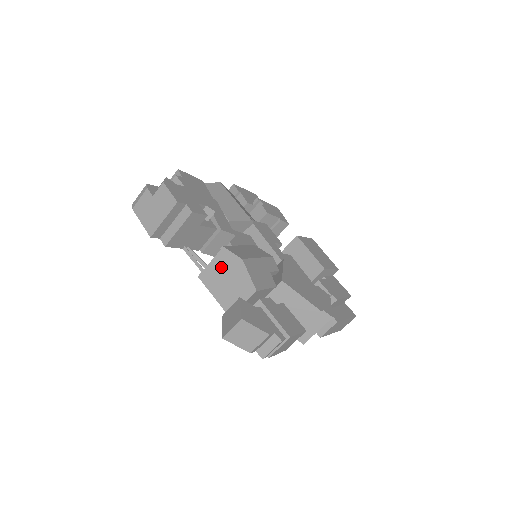
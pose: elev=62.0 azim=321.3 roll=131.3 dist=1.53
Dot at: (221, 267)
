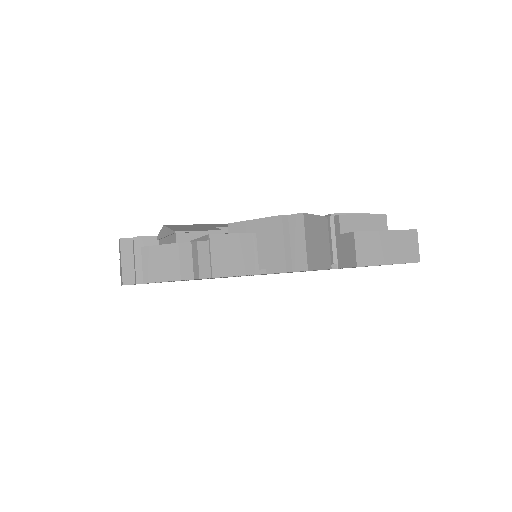
Dot at: occluded
